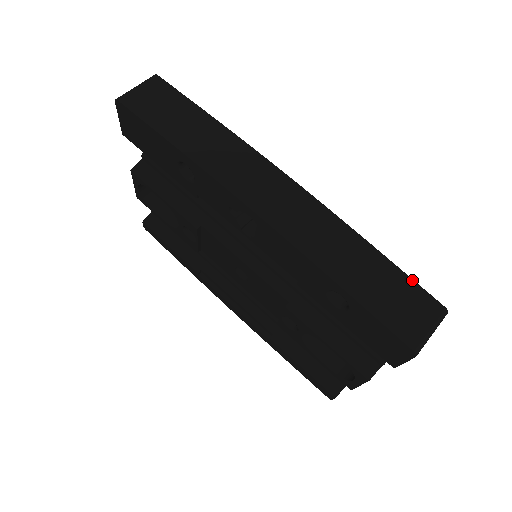
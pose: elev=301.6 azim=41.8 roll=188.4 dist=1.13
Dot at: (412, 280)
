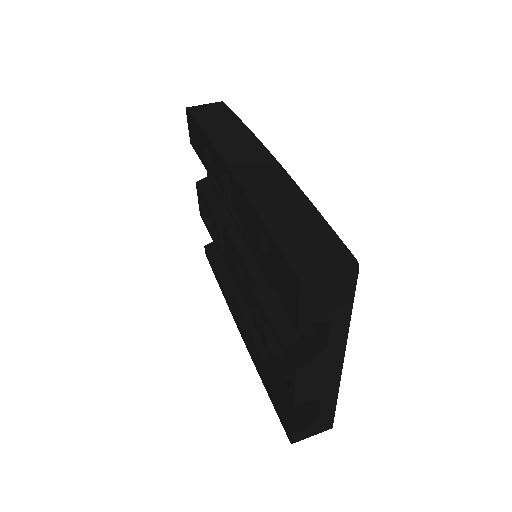
Dot at: (334, 233)
